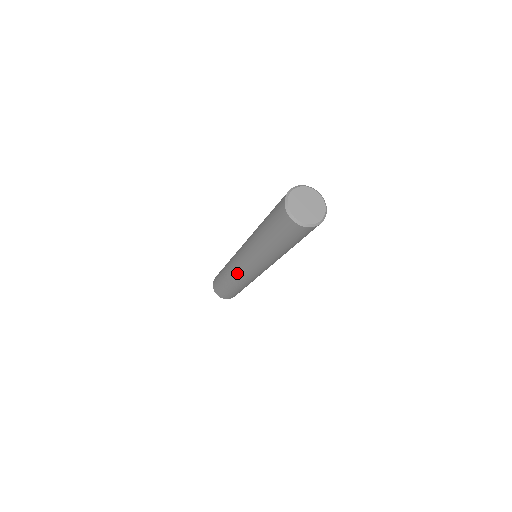
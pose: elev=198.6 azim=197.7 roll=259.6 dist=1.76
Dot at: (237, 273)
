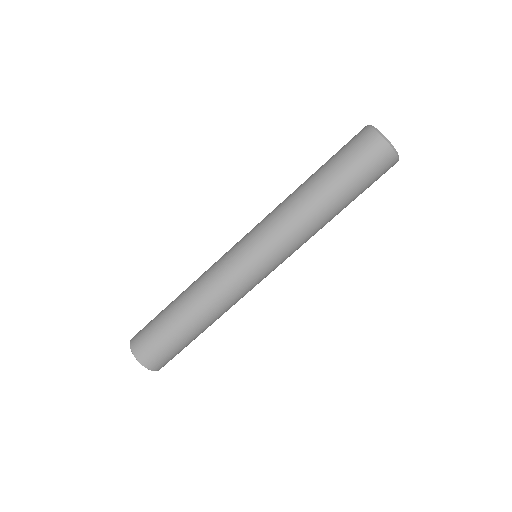
Dot at: (220, 271)
